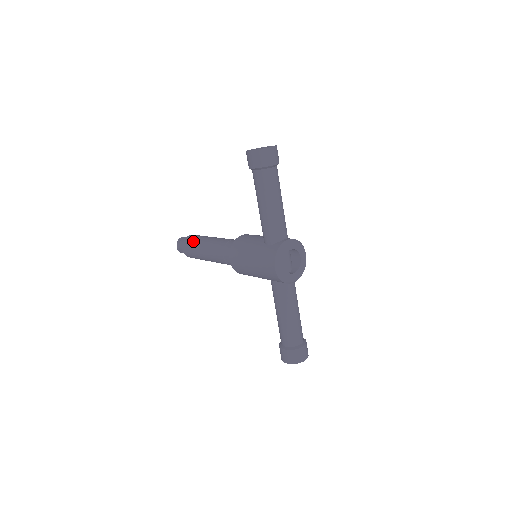
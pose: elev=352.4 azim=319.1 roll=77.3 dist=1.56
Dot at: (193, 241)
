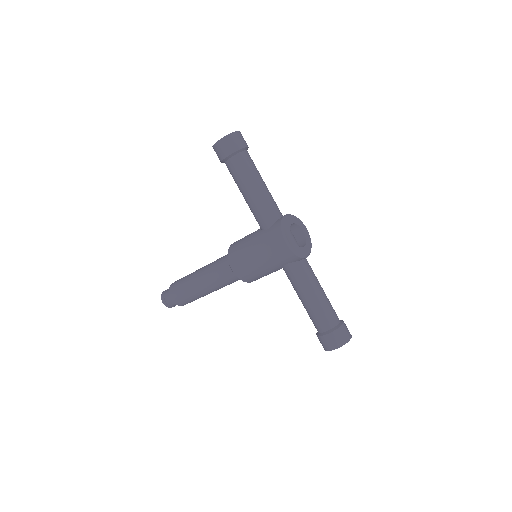
Dot at: (180, 283)
